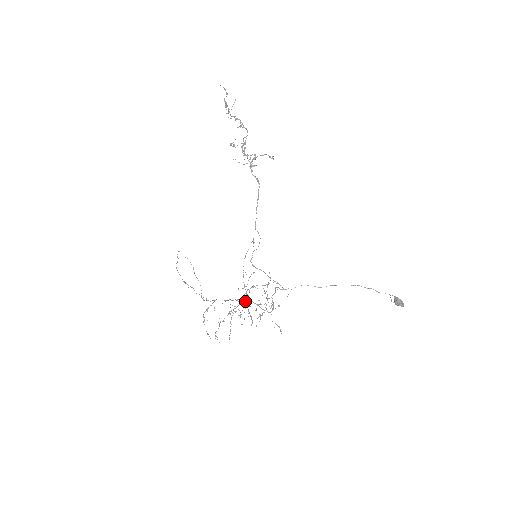
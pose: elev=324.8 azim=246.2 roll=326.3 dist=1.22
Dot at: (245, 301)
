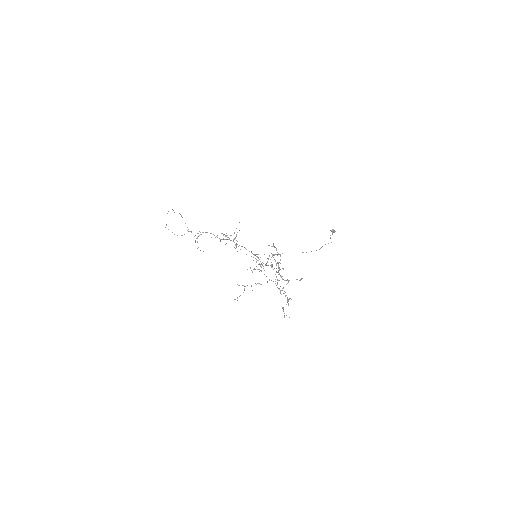
Dot at: occluded
